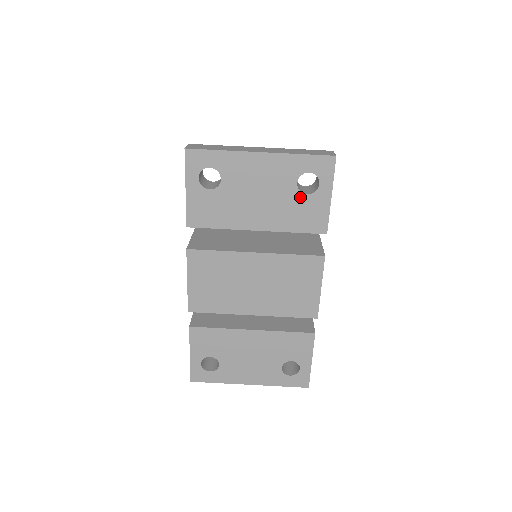
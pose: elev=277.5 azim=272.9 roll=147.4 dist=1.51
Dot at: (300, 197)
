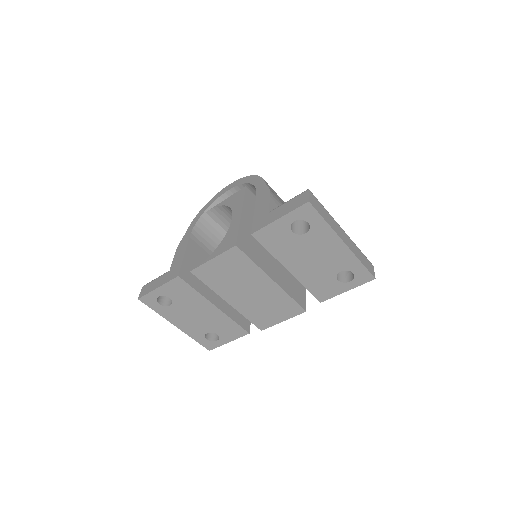
Dot at: (333, 278)
